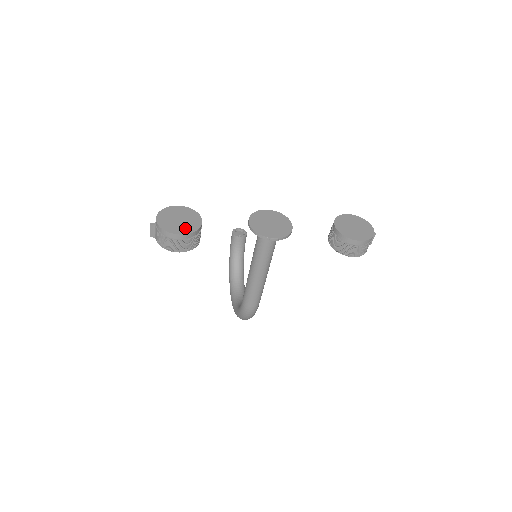
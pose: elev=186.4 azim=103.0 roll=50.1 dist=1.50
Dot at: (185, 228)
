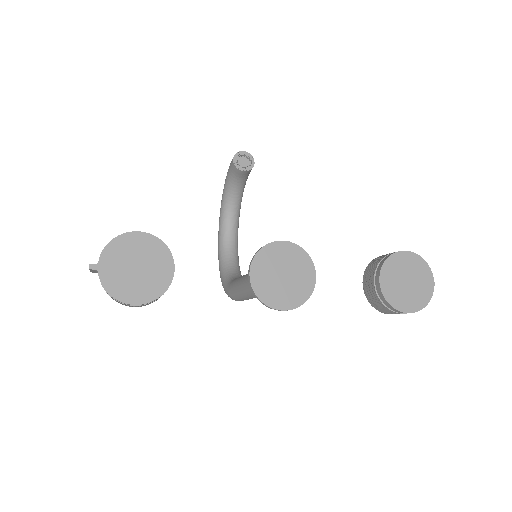
Dot at: (145, 289)
